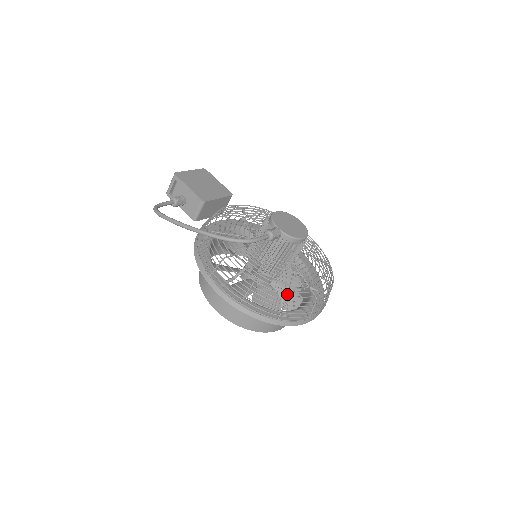
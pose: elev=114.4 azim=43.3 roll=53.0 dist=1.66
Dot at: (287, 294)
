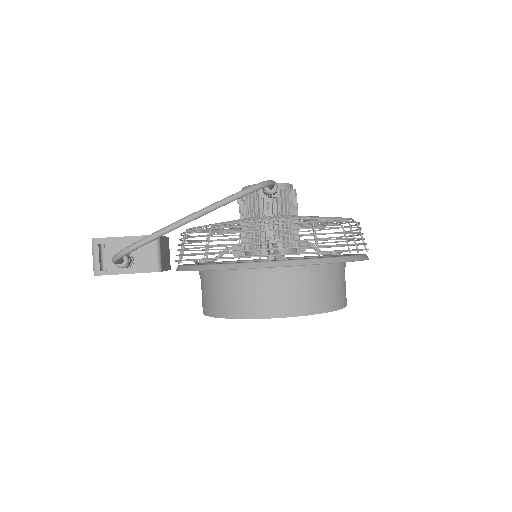
Dot at: (342, 219)
